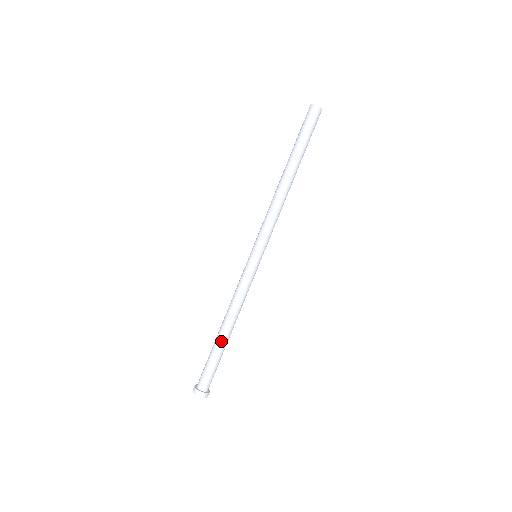
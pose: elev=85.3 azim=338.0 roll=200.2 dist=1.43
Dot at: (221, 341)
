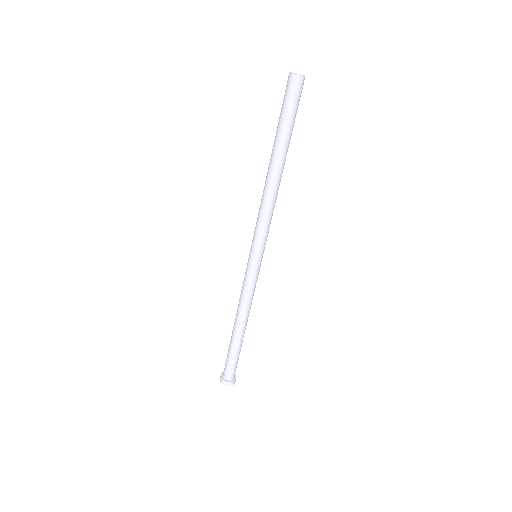
Dot at: (239, 339)
